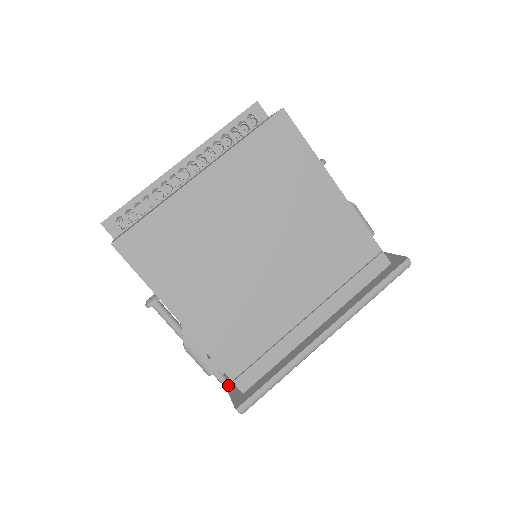
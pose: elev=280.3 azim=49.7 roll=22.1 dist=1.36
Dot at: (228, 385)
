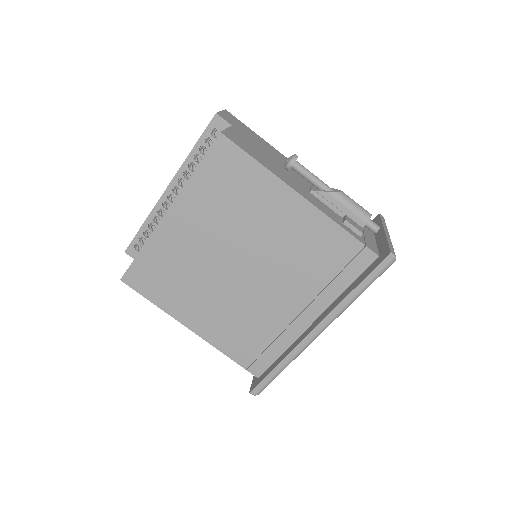
Dot at: occluded
